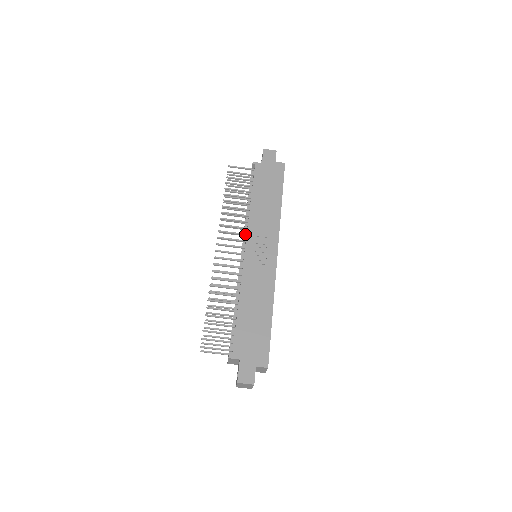
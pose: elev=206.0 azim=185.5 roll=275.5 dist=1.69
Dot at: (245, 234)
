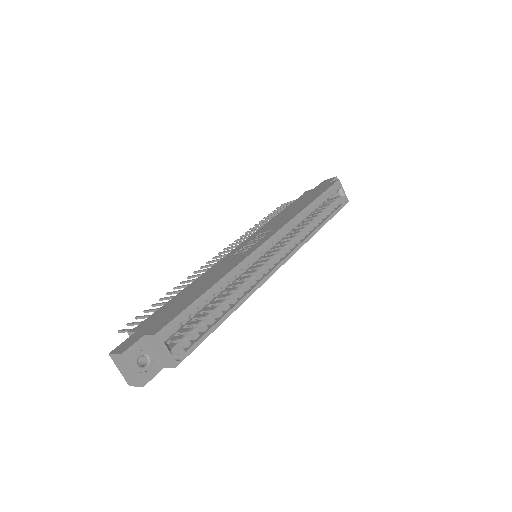
Dot at: occluded
